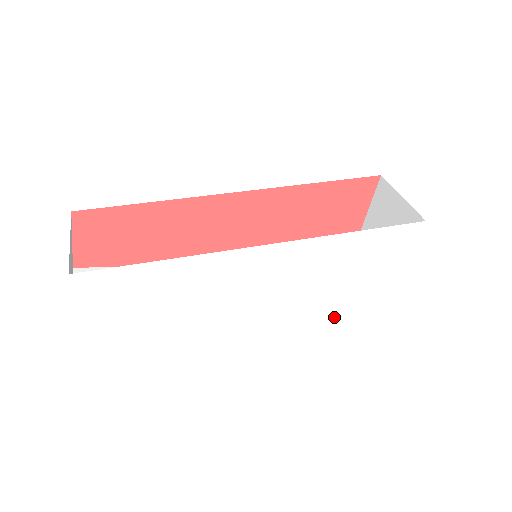
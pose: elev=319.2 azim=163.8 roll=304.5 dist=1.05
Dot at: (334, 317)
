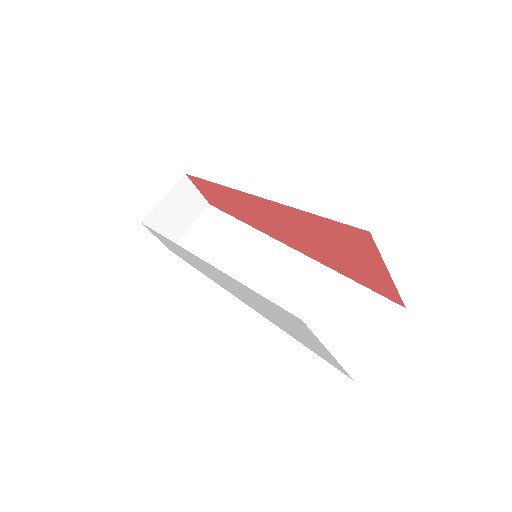
Dot at: (306, 346)
